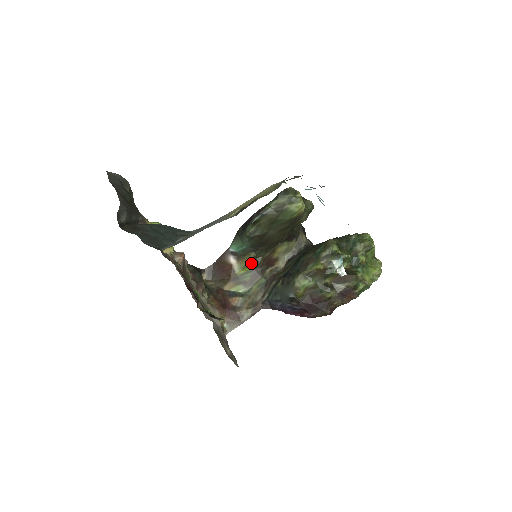
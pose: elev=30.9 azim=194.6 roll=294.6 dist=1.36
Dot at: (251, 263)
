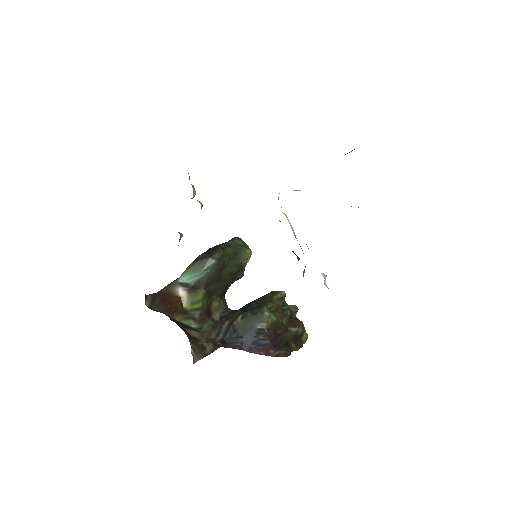
Dot at: (200, 300)
